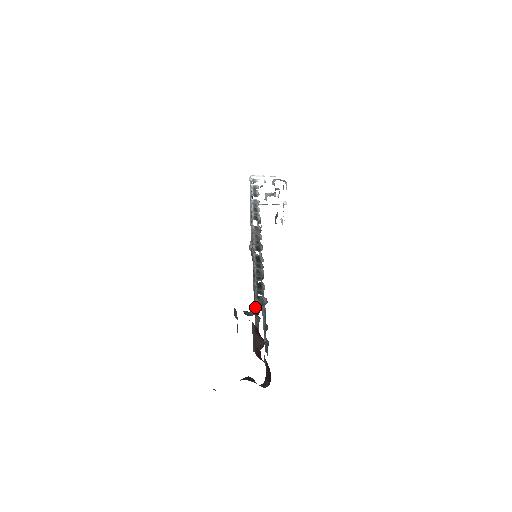
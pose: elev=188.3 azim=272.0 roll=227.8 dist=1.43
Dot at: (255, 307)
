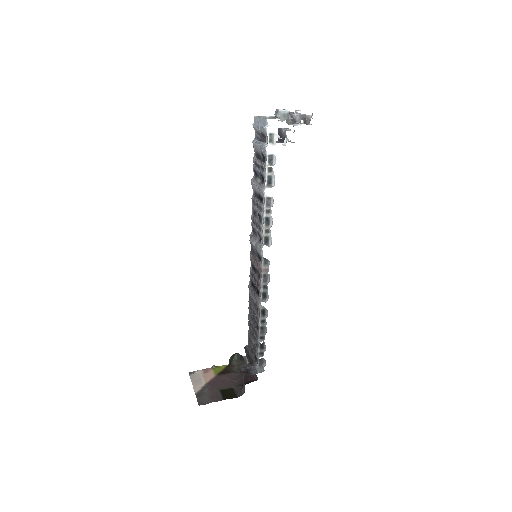
Dot at: (257, 368)
